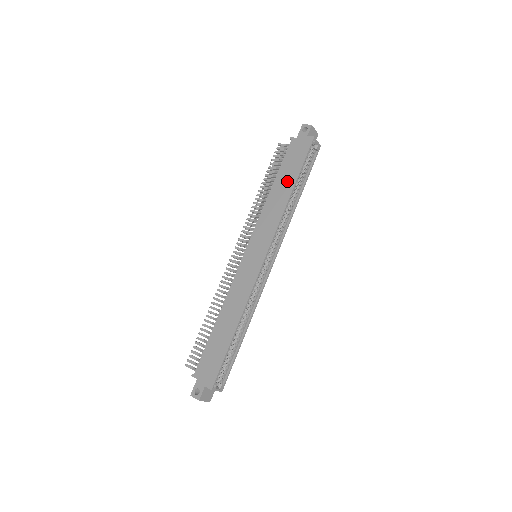
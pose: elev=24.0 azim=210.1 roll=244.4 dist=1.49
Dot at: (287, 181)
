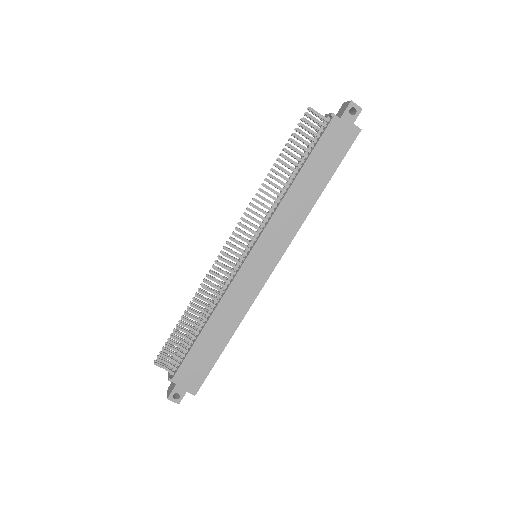
Dot at: (317, 179)
